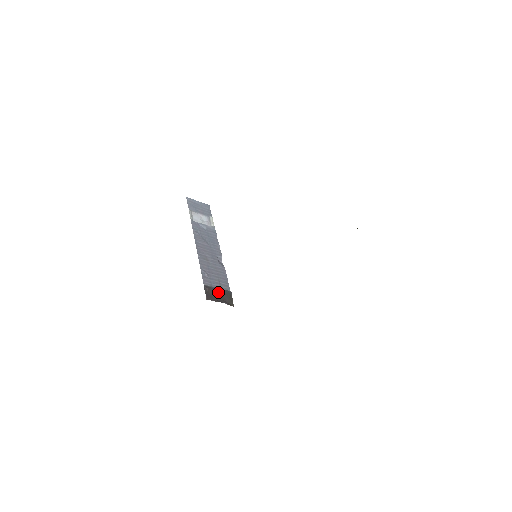
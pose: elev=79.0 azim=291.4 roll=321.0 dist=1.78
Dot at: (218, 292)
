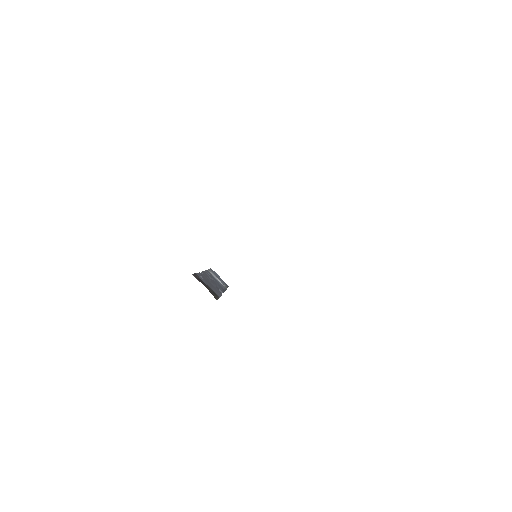
Dot at: (206, 285)
